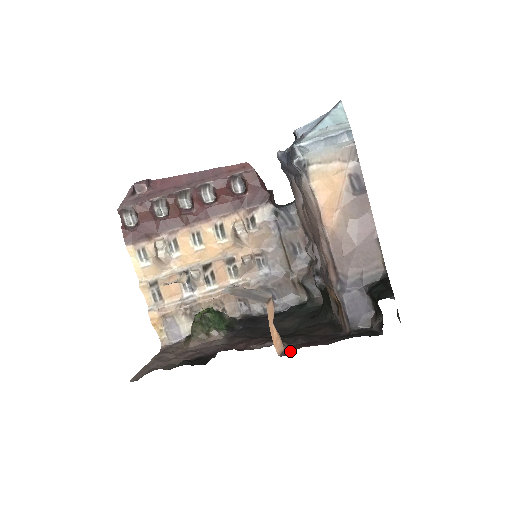
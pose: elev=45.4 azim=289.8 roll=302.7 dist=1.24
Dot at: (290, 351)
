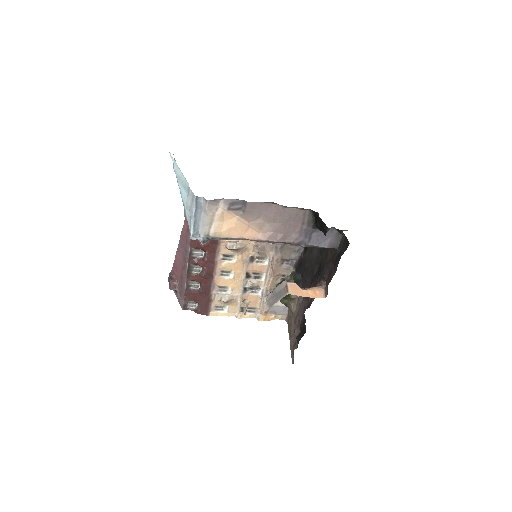
Dot at: (327, 289)
